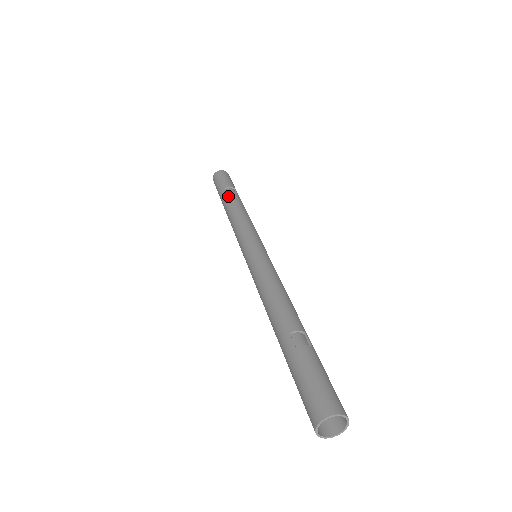
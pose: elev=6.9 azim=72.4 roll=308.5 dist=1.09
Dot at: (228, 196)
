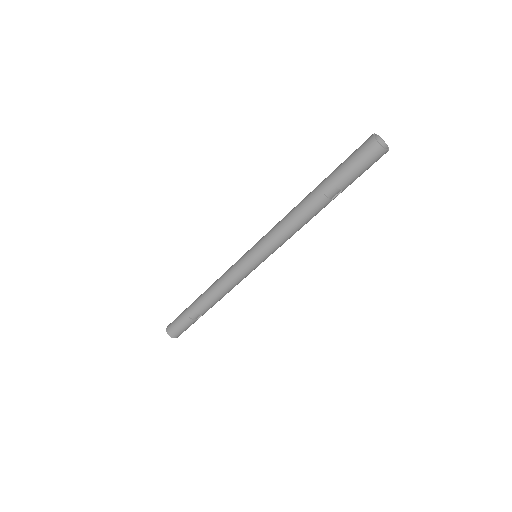
Dot at: occluded
